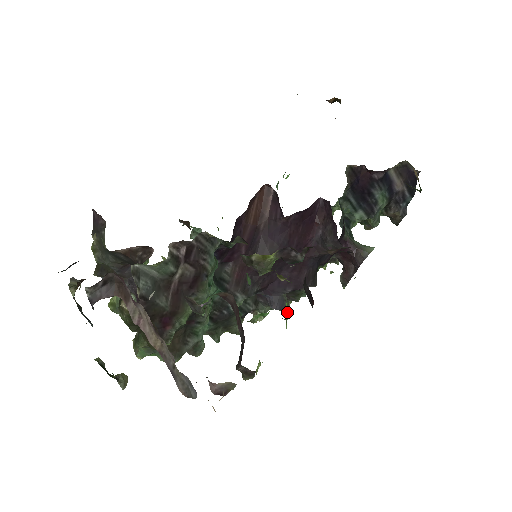
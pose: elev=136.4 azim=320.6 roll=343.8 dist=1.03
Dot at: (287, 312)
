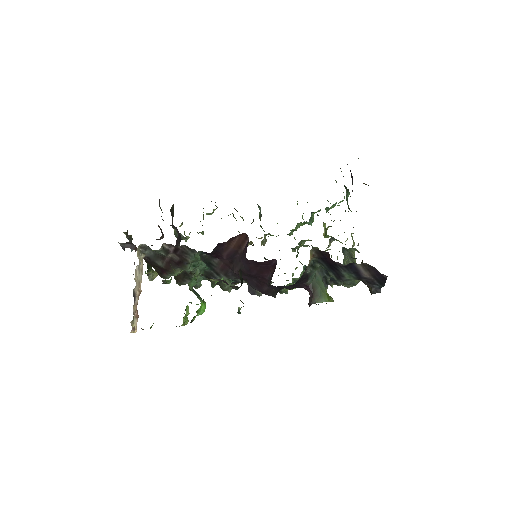
Dot at: (200, 312)
